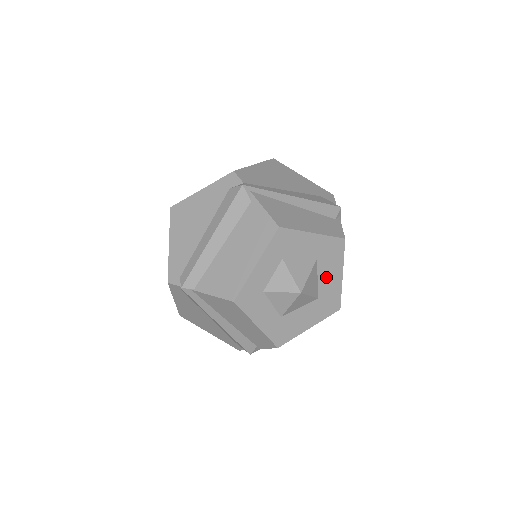
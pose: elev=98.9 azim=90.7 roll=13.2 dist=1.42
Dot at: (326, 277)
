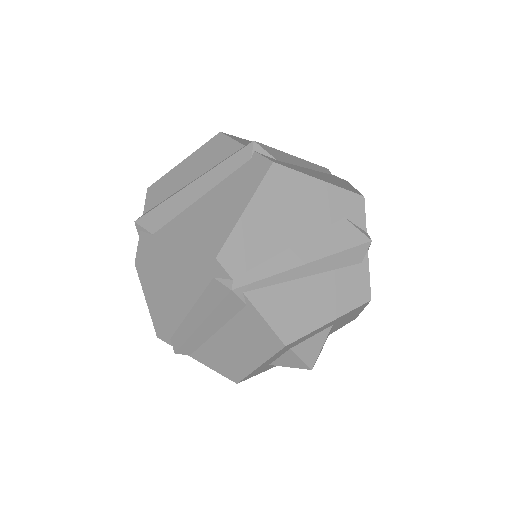
Dot at: (342, 322)
